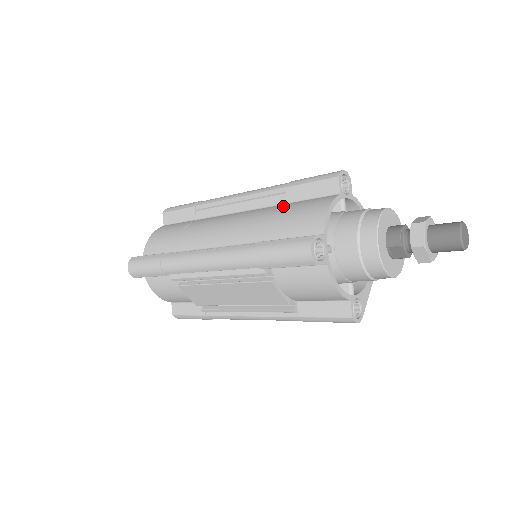
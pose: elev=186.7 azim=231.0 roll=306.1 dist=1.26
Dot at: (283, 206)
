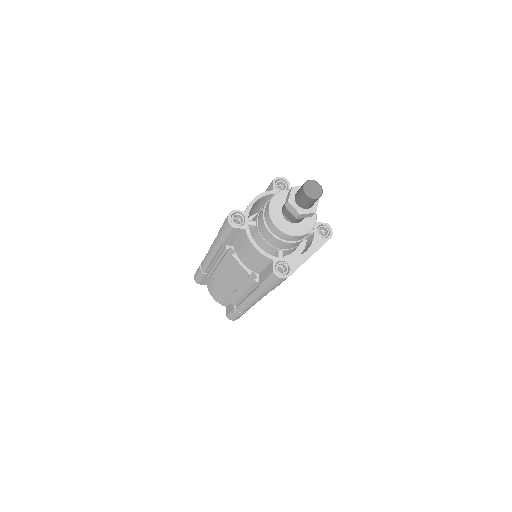
Dot at: occluded
